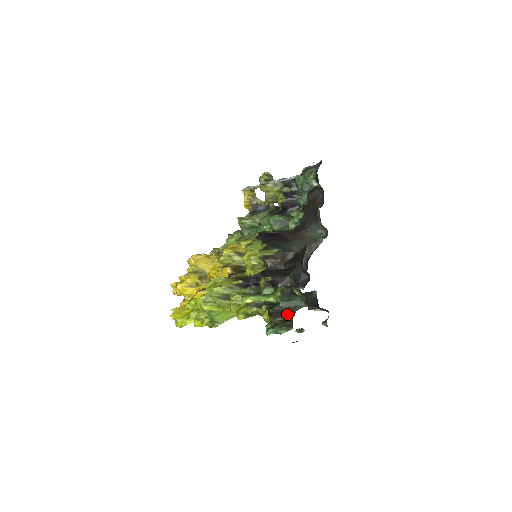
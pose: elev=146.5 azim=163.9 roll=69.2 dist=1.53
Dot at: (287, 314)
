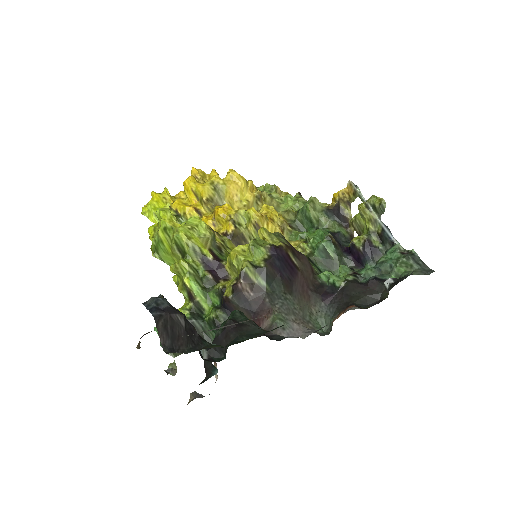
Dot at: occluded
